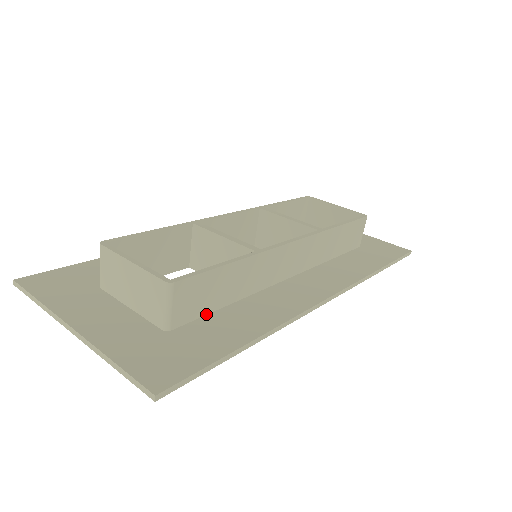
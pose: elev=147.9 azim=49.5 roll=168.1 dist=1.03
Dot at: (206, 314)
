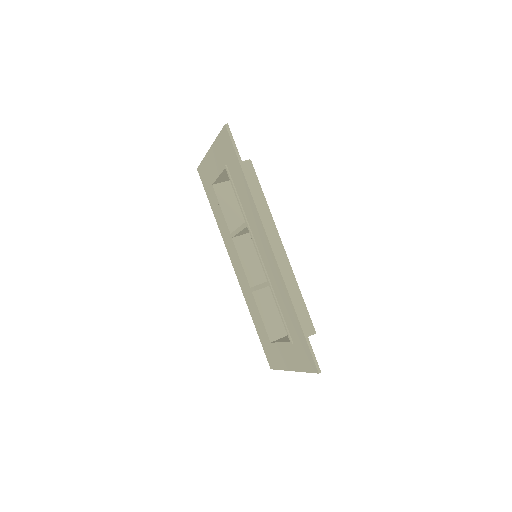
Dot at: occluded
